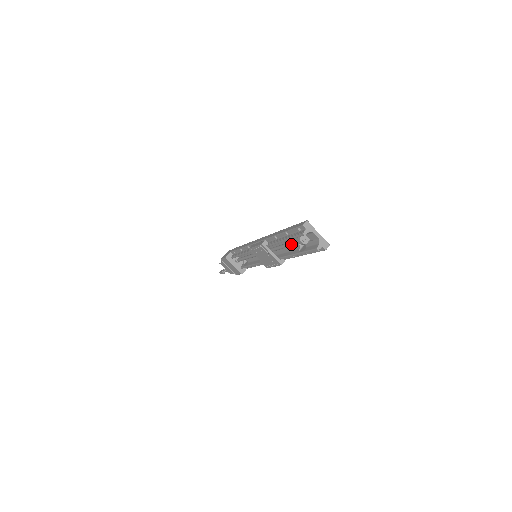
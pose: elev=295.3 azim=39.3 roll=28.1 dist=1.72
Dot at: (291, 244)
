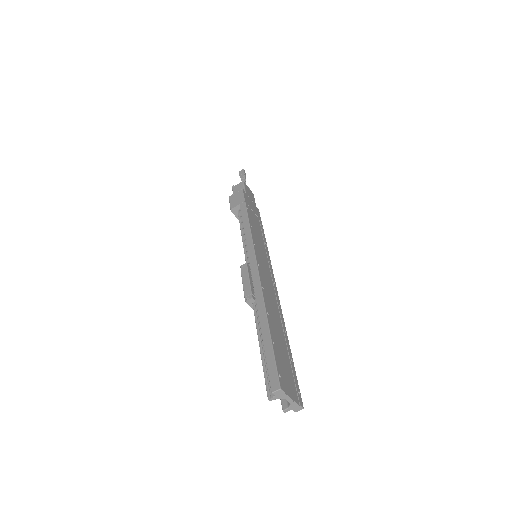
Dot at: occluded
